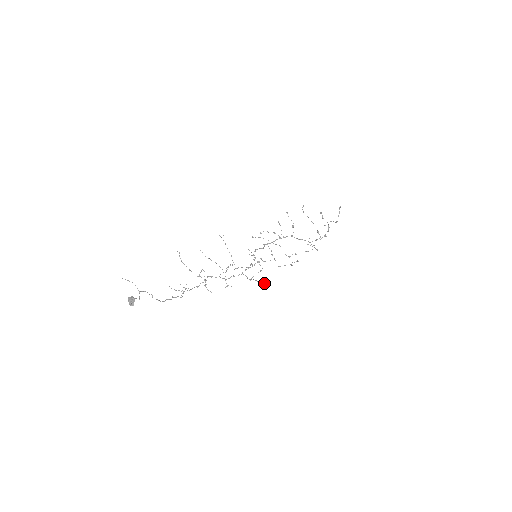
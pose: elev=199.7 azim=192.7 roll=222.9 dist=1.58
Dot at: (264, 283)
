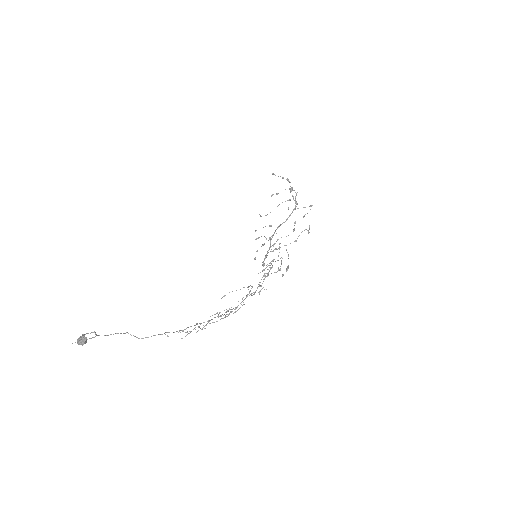
Dot at: occluded
